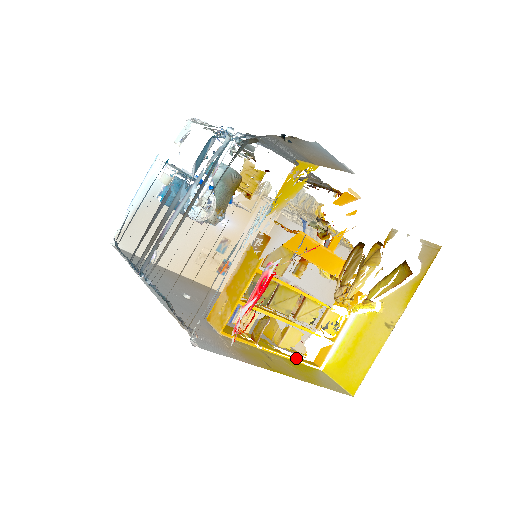
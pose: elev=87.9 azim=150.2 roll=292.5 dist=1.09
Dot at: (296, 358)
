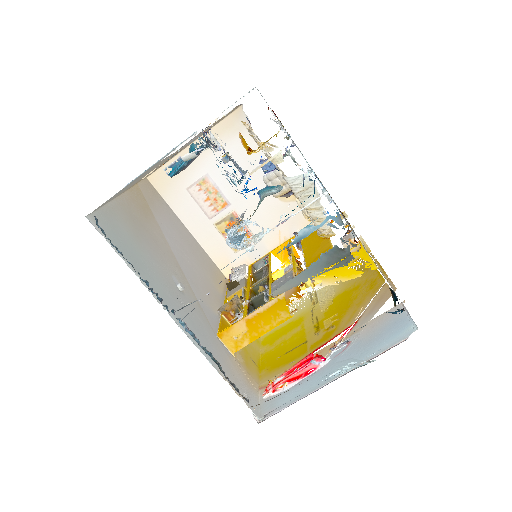
Dot at: occluded
